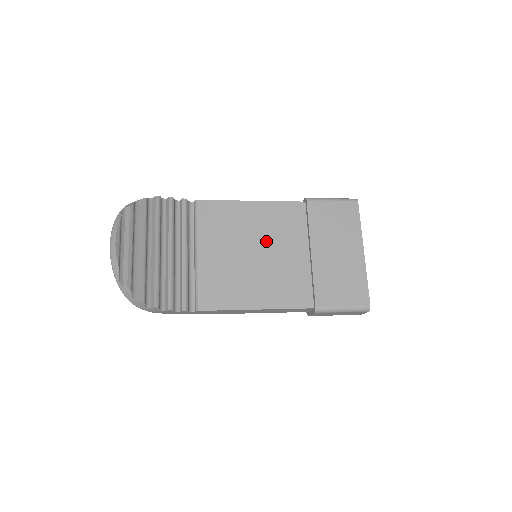
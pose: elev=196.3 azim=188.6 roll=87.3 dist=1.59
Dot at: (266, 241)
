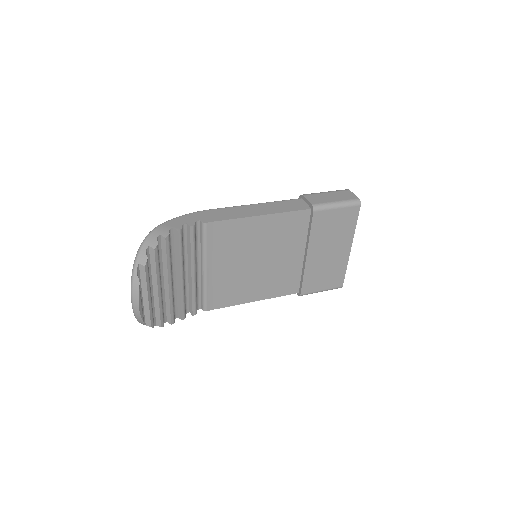
Dot at: (268, 250)
